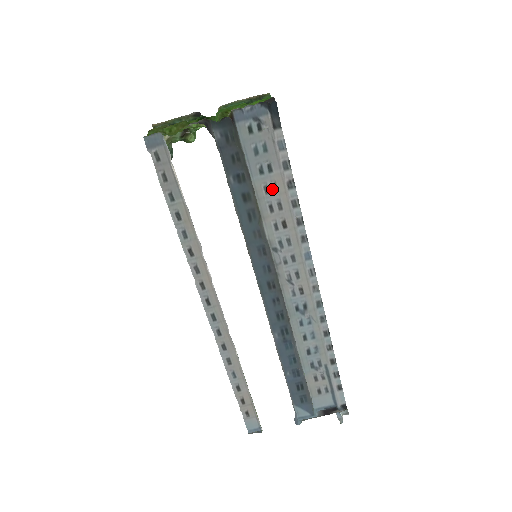
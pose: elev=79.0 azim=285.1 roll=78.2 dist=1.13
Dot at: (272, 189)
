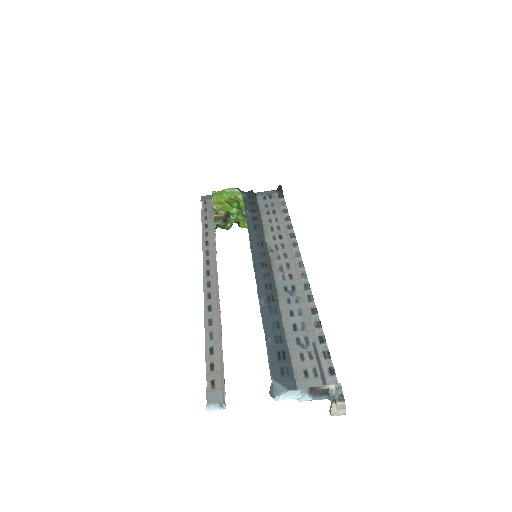
Dot at: (274, 221)
